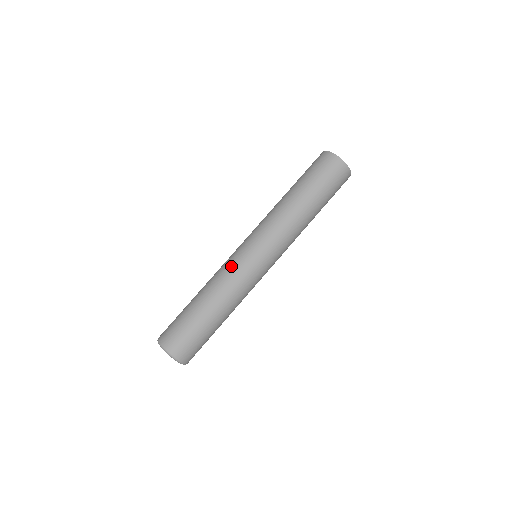
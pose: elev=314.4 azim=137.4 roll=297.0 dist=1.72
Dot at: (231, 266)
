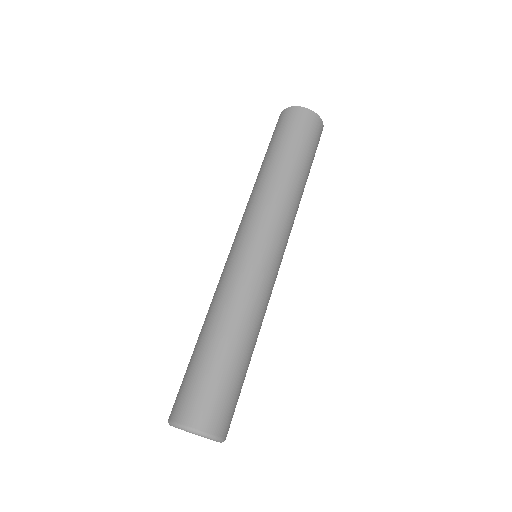
Dot at: (225, 275)
